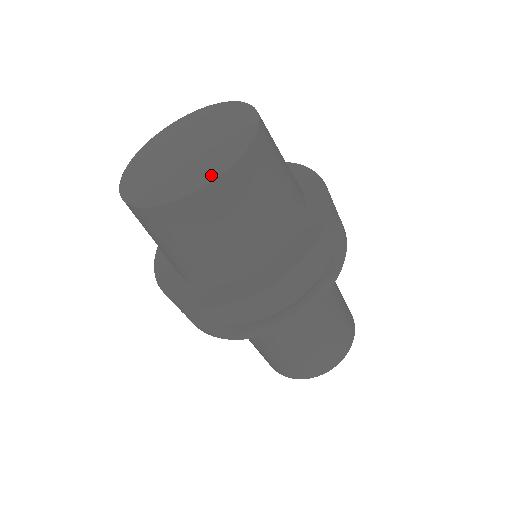
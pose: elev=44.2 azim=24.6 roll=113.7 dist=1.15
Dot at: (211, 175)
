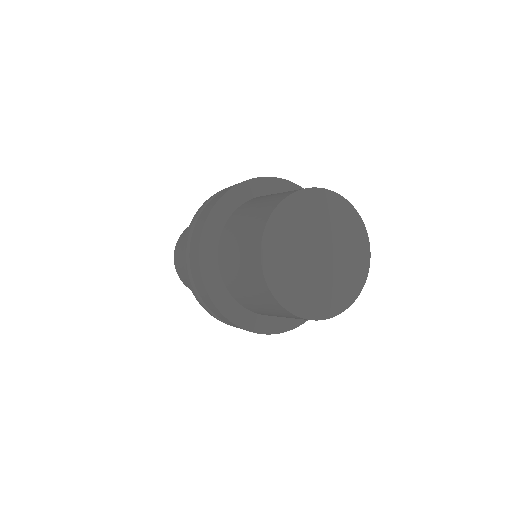
Dot at: (356, 289)
